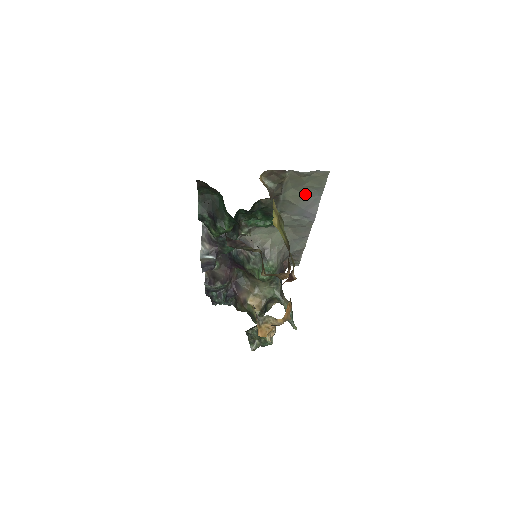
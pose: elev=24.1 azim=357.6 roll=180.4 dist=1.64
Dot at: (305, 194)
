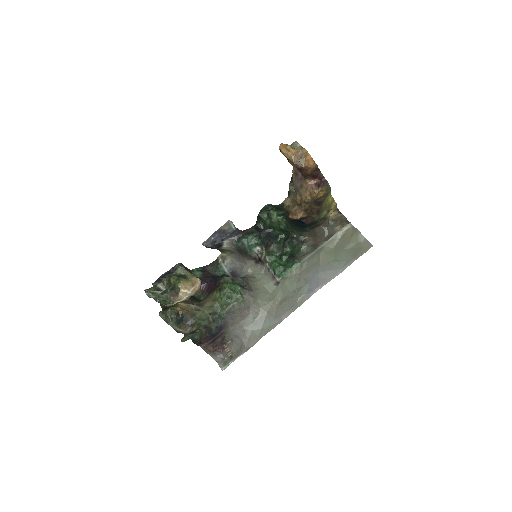
Dot at: (335, 260)
